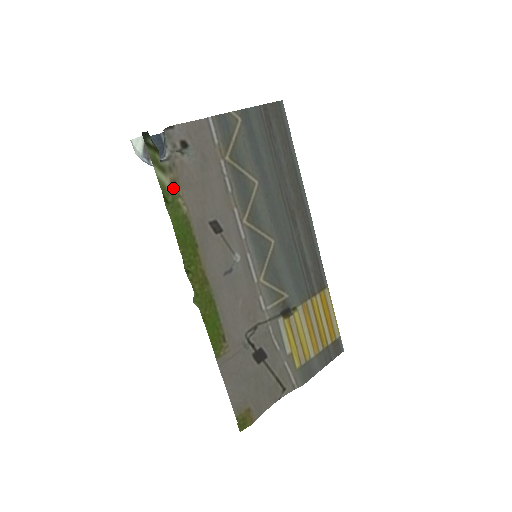
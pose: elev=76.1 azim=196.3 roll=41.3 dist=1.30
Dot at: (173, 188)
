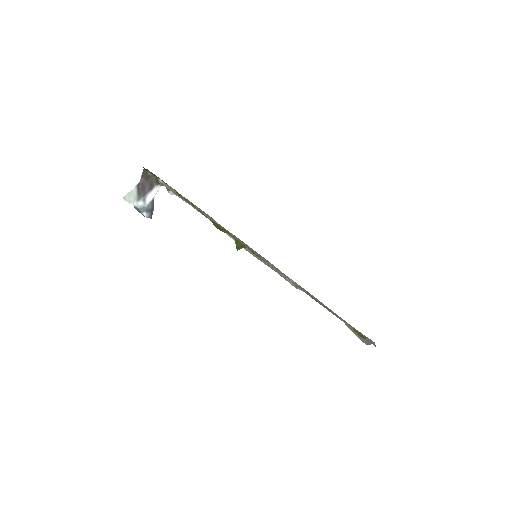
Dot at: occluded
